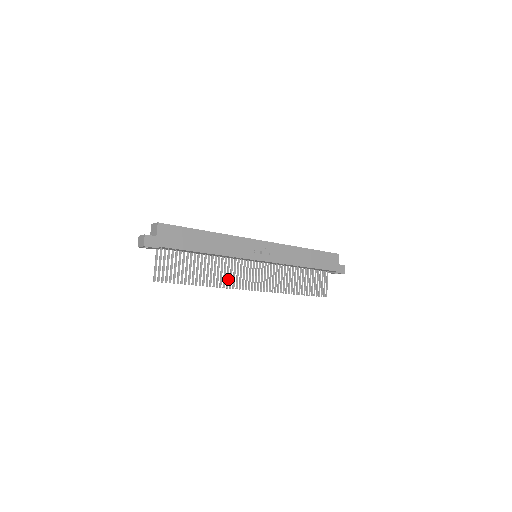
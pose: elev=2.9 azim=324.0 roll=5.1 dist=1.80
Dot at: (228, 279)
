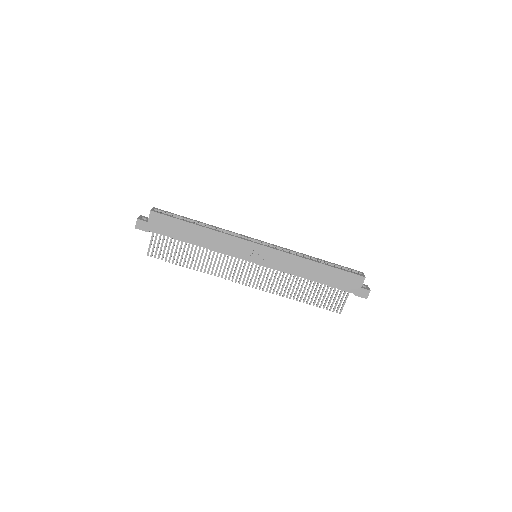
Dot at: occluded
